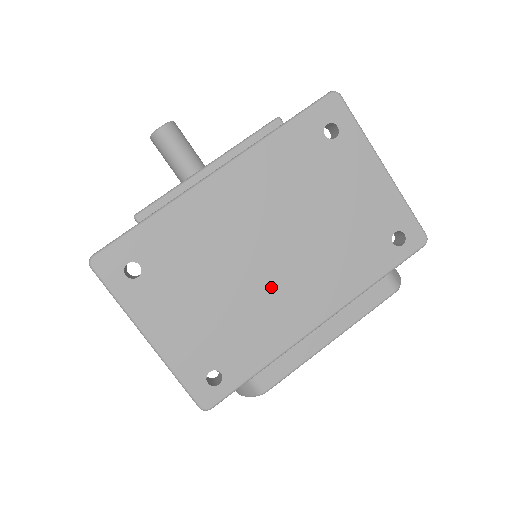
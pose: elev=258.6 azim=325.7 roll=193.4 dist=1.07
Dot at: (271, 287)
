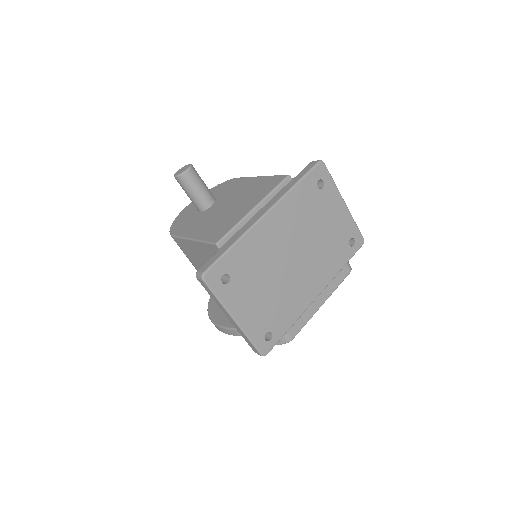
Dot at: (294, 278)
